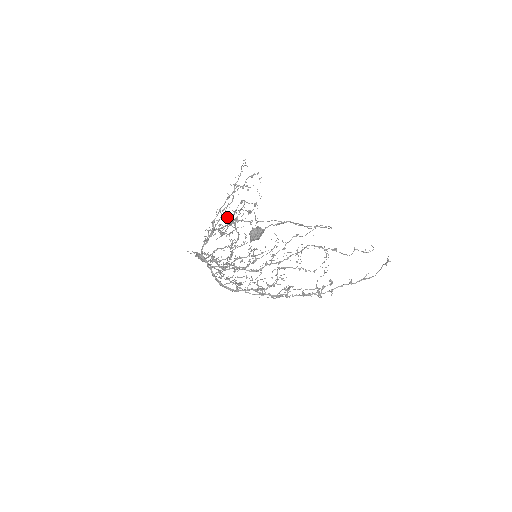
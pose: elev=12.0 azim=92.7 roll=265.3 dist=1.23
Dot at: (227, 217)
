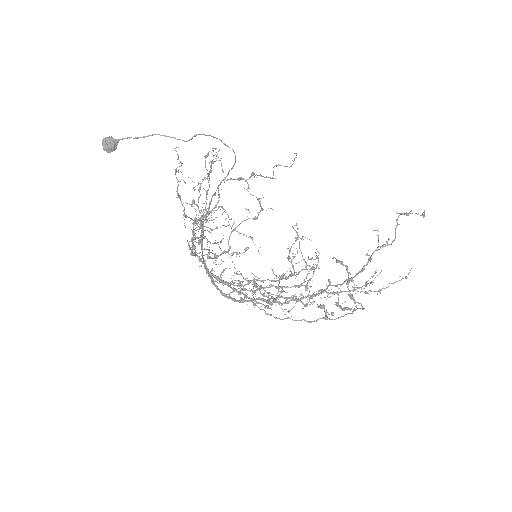
Dot at: occluded
